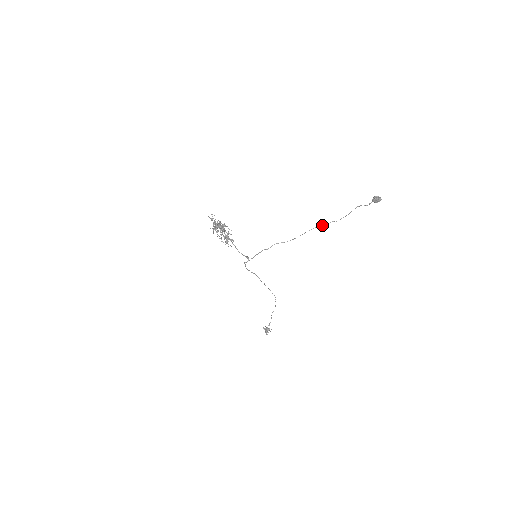
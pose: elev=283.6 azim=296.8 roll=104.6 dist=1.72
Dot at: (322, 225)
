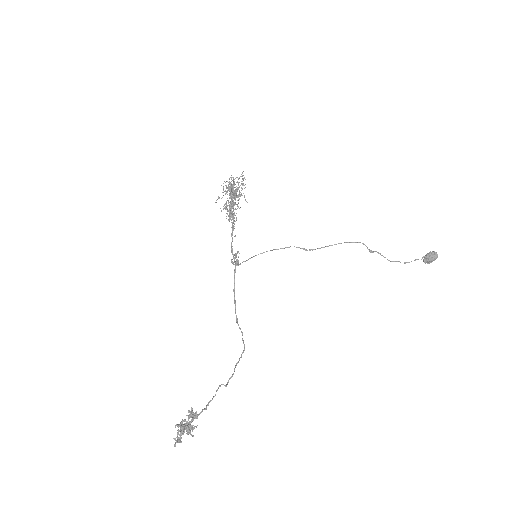
Dot at: (366, 246)
